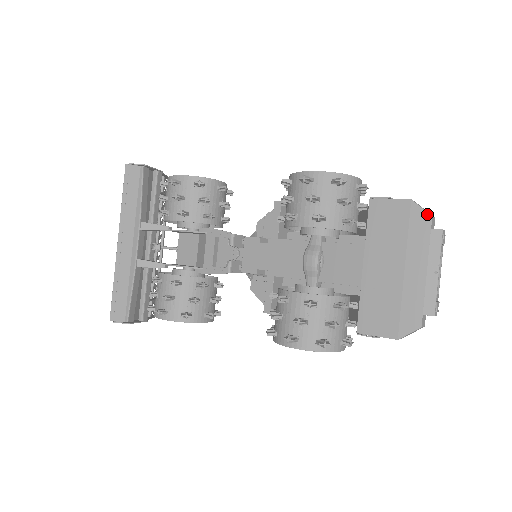
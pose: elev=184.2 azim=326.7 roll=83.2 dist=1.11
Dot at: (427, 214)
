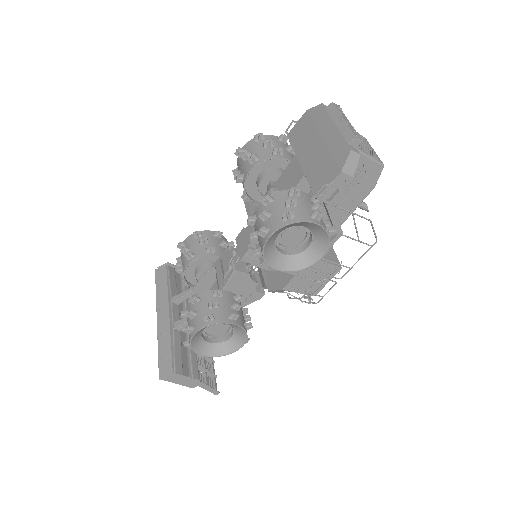
Dot at: (319, 105)
